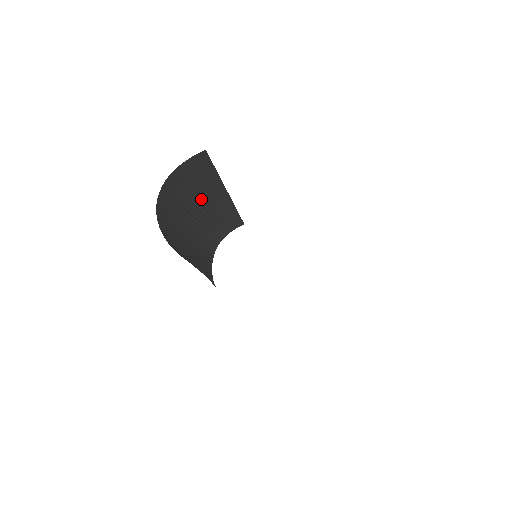
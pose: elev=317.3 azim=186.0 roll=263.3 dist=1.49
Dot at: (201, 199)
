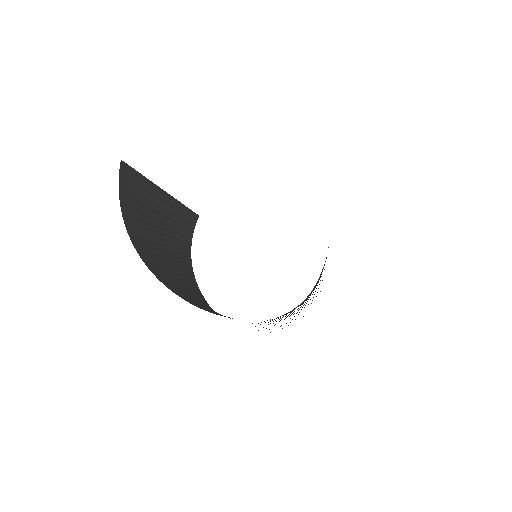
Dot at: (152, 218)
